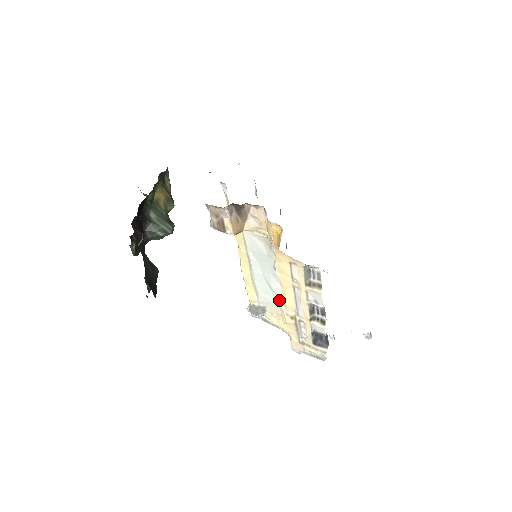
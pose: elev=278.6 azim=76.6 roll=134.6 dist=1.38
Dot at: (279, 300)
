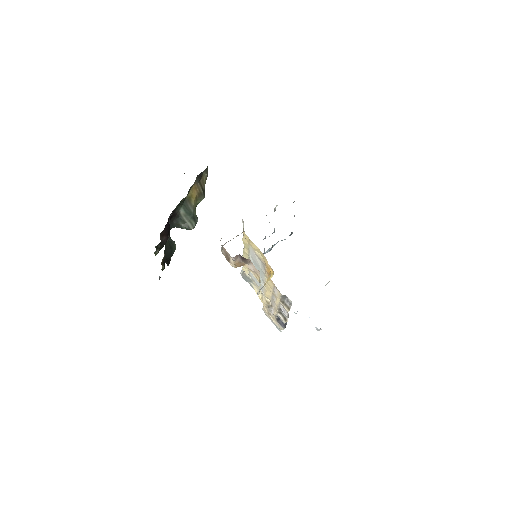
Dot at: (262, 289)
